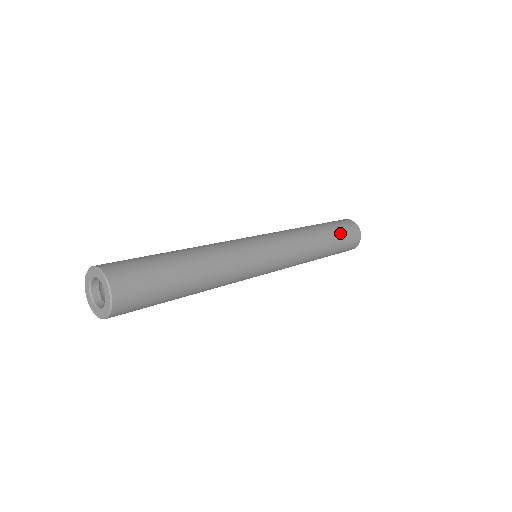
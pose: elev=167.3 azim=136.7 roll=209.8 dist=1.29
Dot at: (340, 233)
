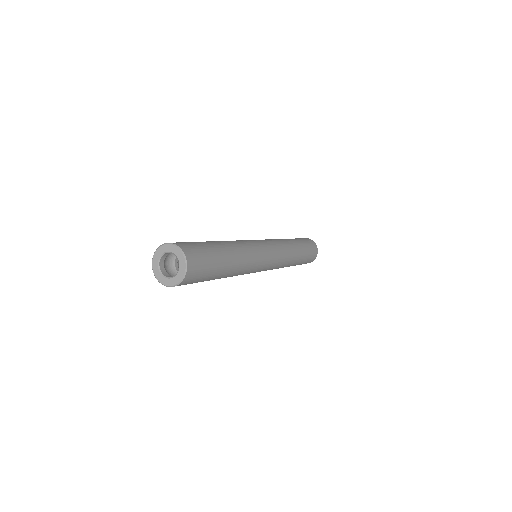
Dot at: (307, 255)
